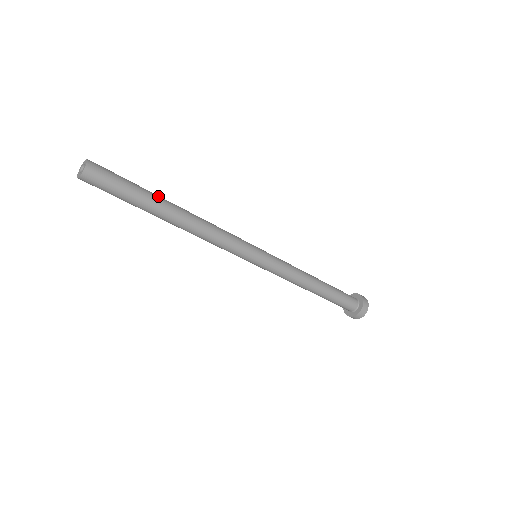
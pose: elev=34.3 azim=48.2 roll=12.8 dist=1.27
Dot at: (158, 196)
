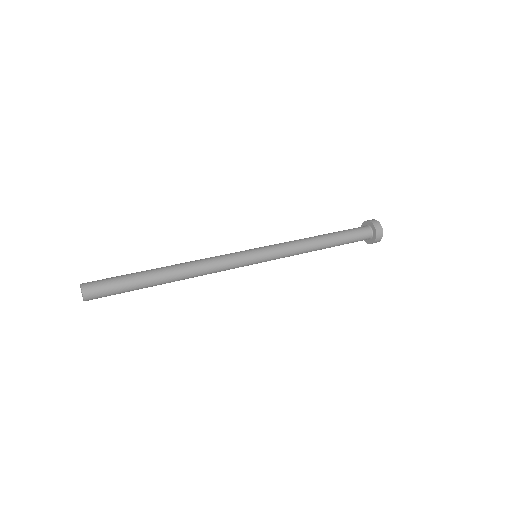
Dot at: (151, 284)
